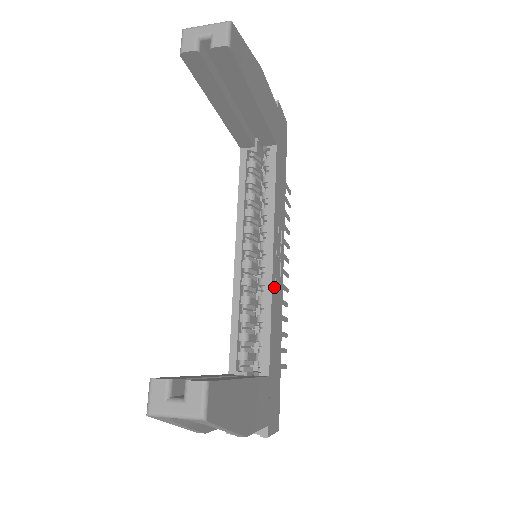
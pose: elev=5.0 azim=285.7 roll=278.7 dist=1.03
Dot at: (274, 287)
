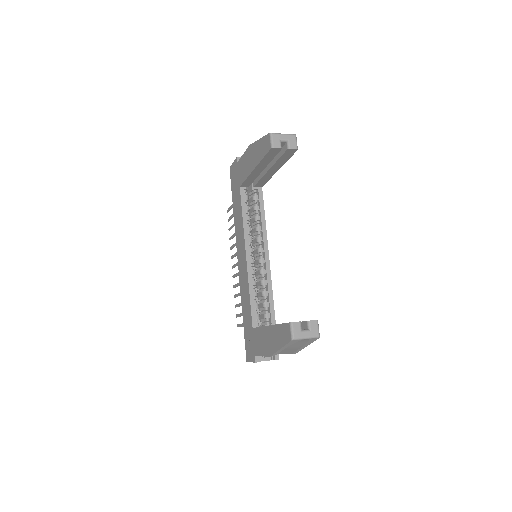
Dot at: occluded
